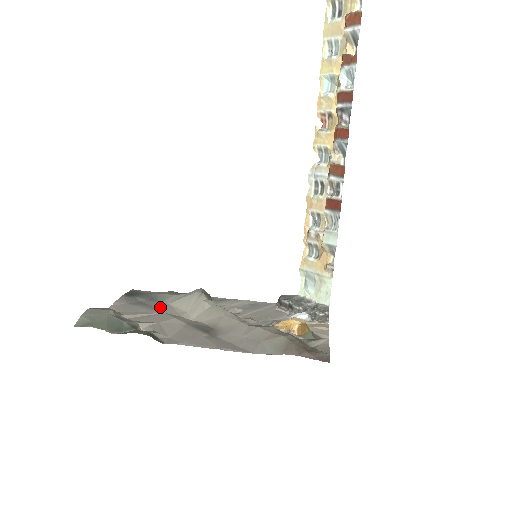
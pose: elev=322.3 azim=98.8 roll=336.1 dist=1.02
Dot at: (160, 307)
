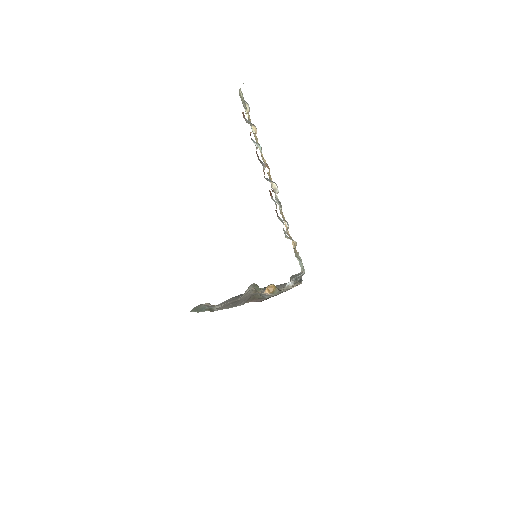
Dot at: (237, 298)
